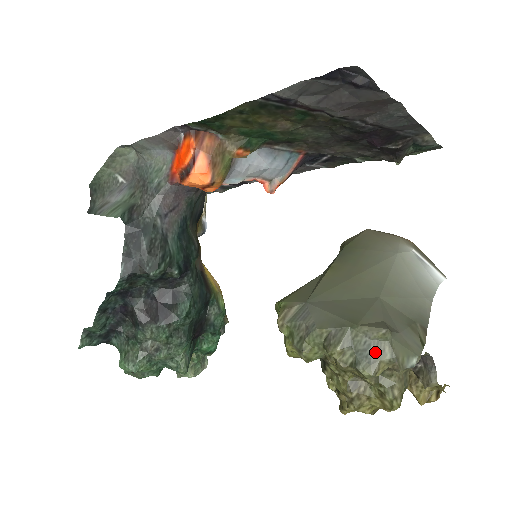
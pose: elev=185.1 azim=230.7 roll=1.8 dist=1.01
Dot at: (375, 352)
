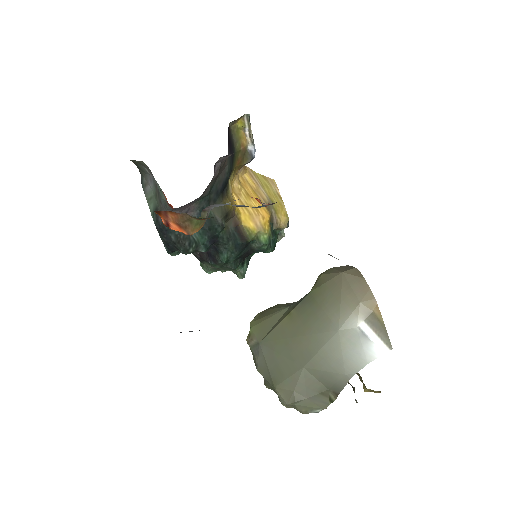
Dot at: occluded
